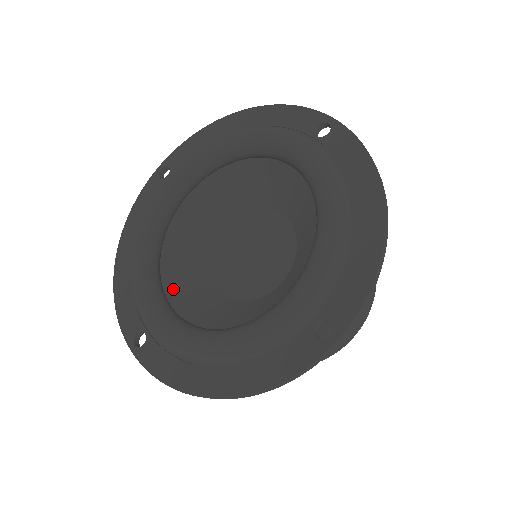
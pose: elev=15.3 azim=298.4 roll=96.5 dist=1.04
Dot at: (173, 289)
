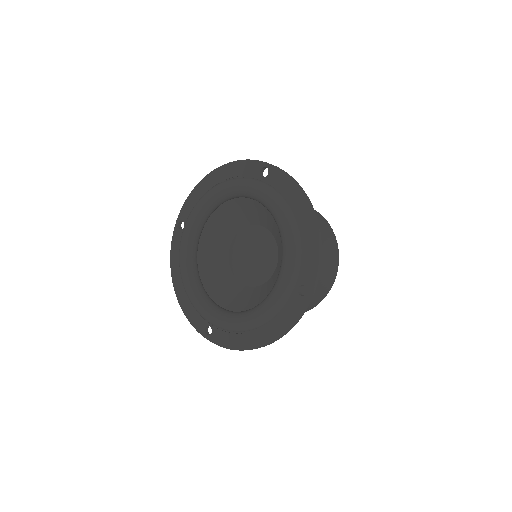
Dot at: (215, 295)
